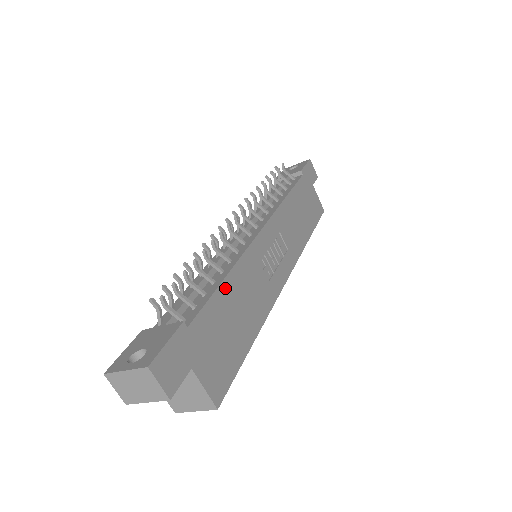
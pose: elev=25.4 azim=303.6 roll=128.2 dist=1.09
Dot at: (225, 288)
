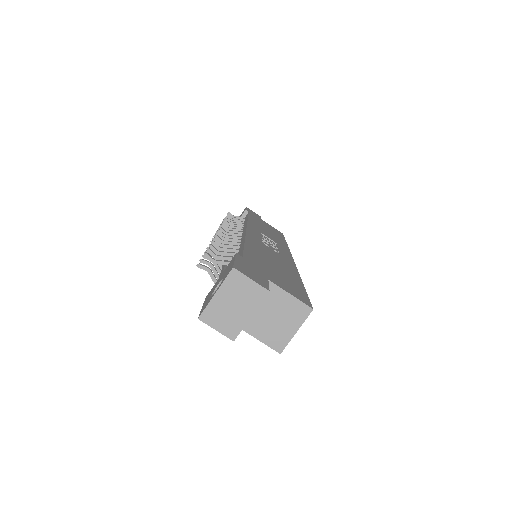
Dot at: (250, 247)
